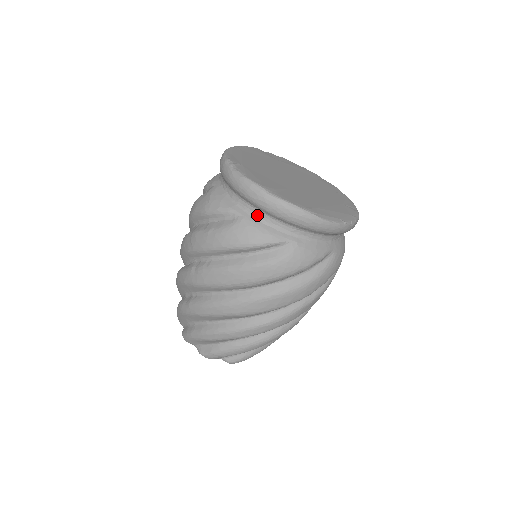
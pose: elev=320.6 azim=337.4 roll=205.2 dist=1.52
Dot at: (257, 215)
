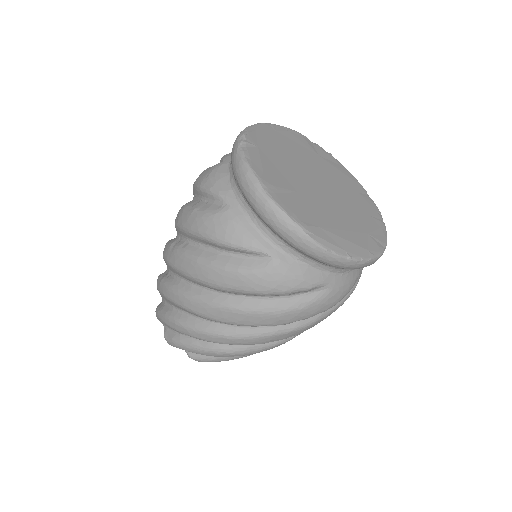
Dot at: (246, 211)
